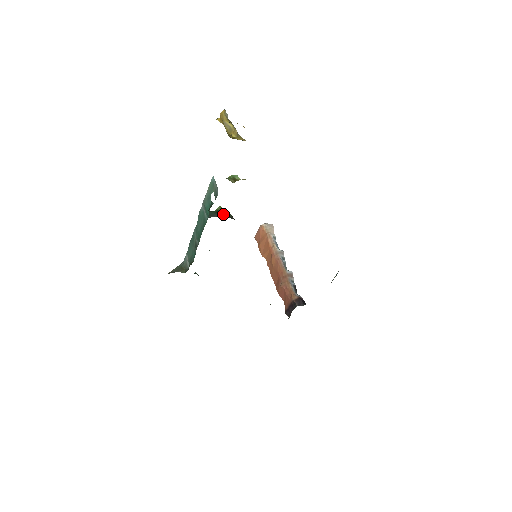
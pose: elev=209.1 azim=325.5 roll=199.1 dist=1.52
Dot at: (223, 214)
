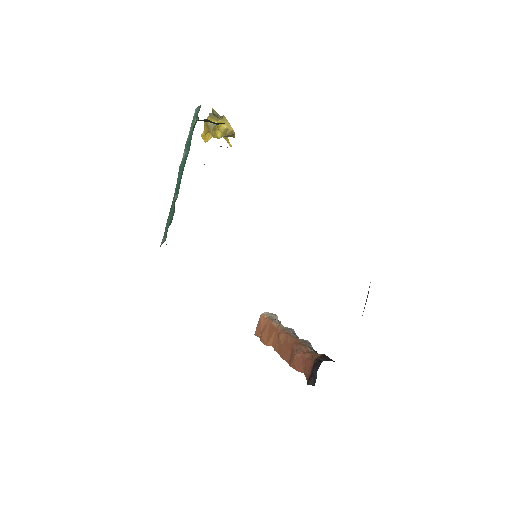
Dot at: occluded
